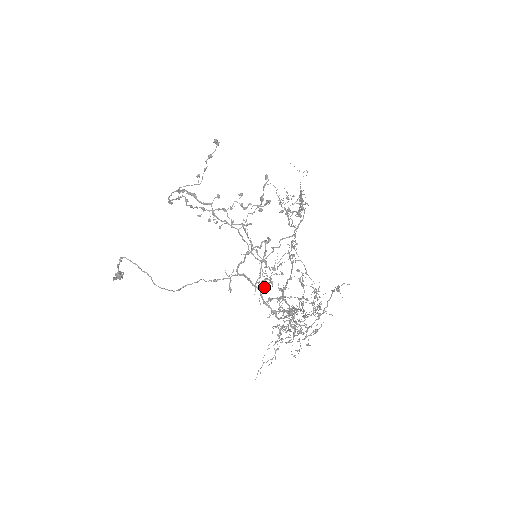
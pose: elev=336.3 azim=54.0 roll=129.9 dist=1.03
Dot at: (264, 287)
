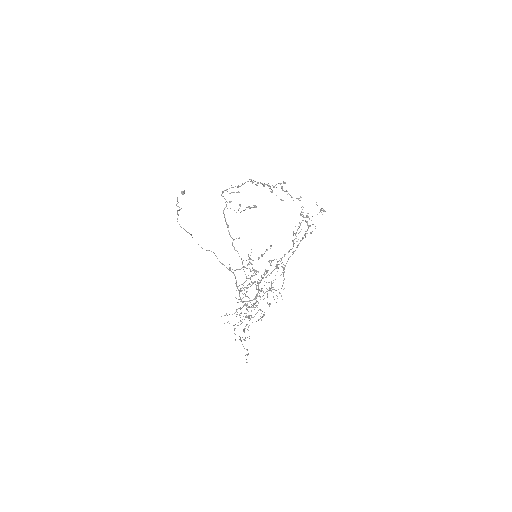
Dot at: (241, 291)
